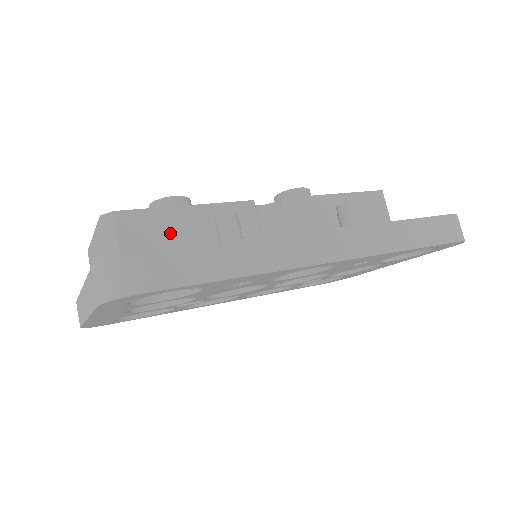
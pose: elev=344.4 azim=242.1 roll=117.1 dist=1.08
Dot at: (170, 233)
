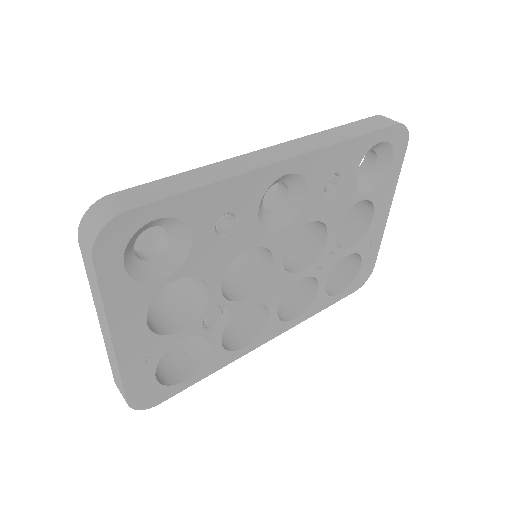
Dot at: (155, 239)
